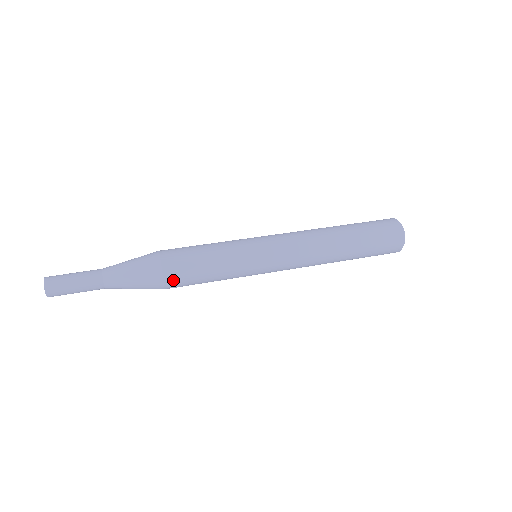
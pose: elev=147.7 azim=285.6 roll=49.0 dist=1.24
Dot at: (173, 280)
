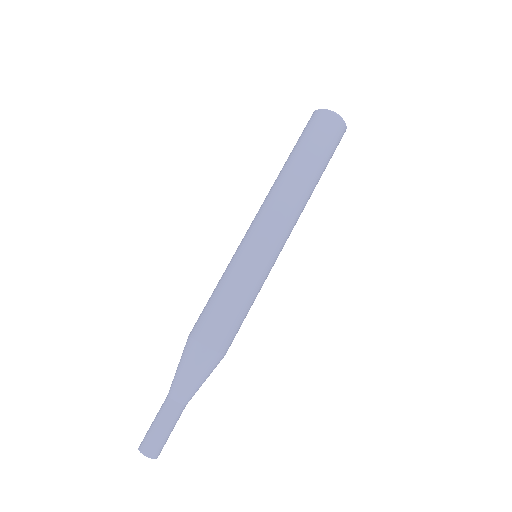
Dot at: (226, 345)
